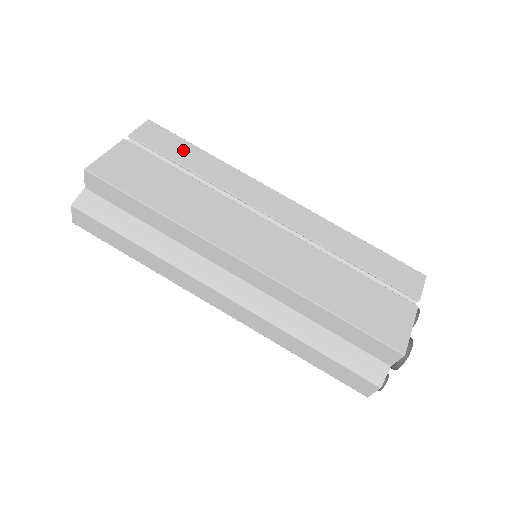
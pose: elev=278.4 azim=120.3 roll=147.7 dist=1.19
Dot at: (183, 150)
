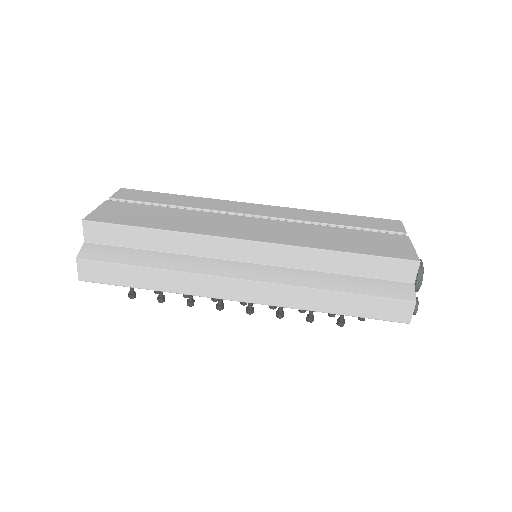
Dot at: (160, 197)
